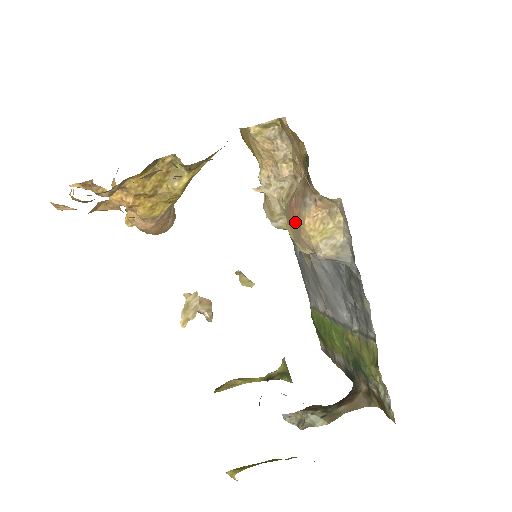
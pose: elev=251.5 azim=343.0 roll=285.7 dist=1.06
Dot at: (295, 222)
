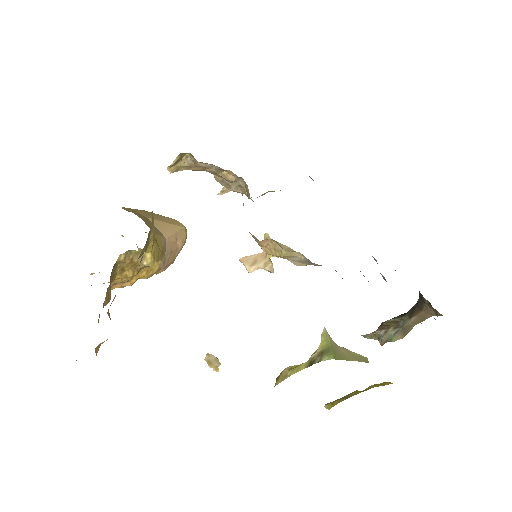
Dot at: occluded
